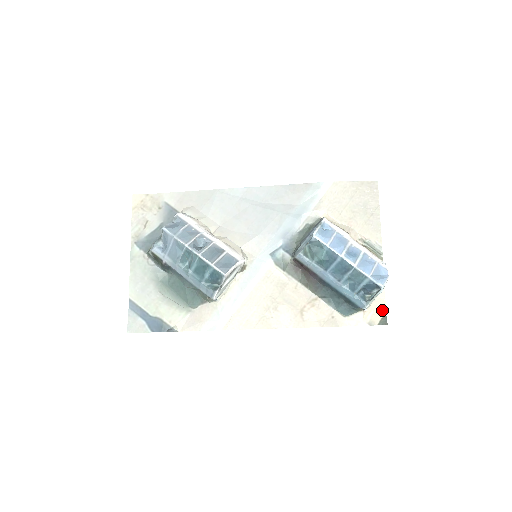
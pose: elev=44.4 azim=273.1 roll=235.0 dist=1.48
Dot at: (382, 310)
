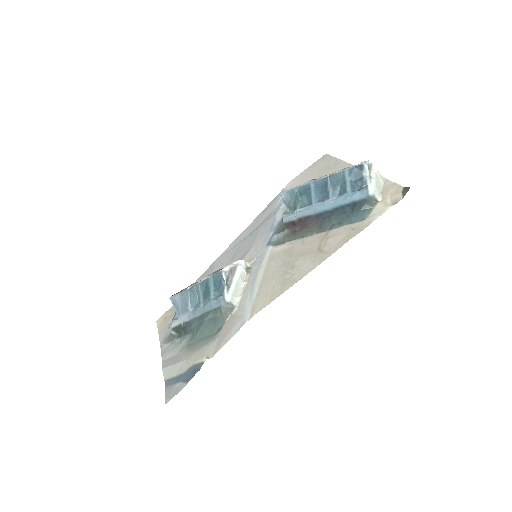
Dot at: (397, 188)
